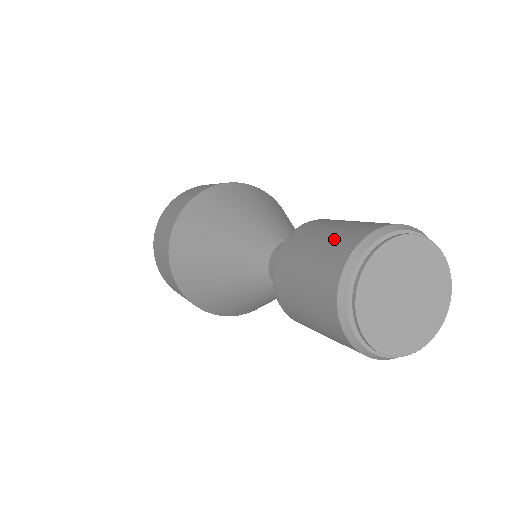
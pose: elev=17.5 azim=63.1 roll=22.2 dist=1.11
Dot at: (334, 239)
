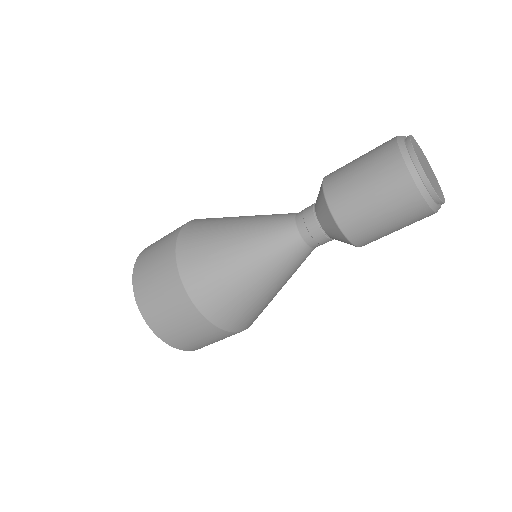
Dot at: occluded
